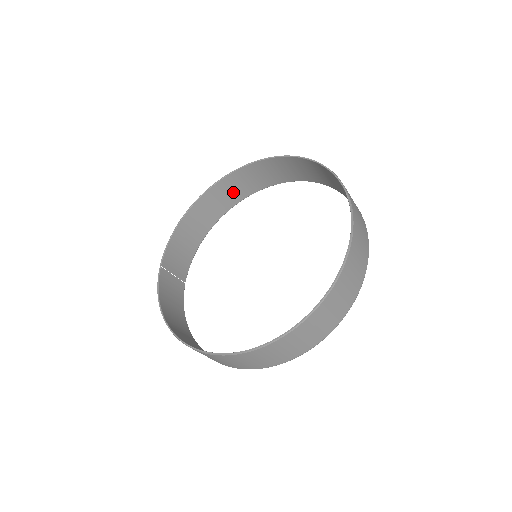
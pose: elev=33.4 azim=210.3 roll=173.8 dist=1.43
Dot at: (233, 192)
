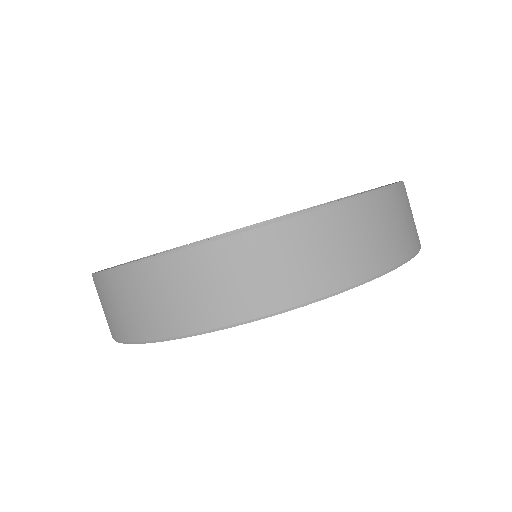
Dot at: occluded
